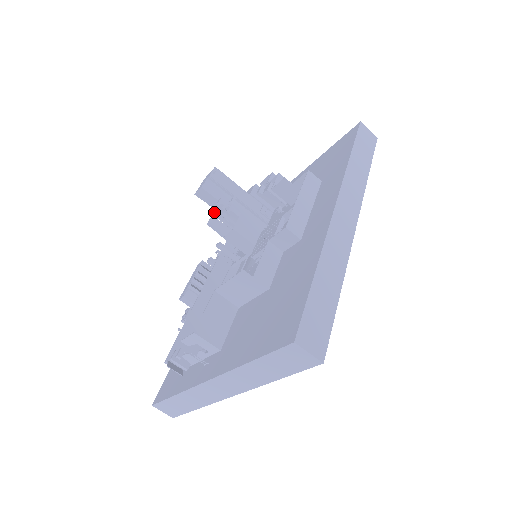
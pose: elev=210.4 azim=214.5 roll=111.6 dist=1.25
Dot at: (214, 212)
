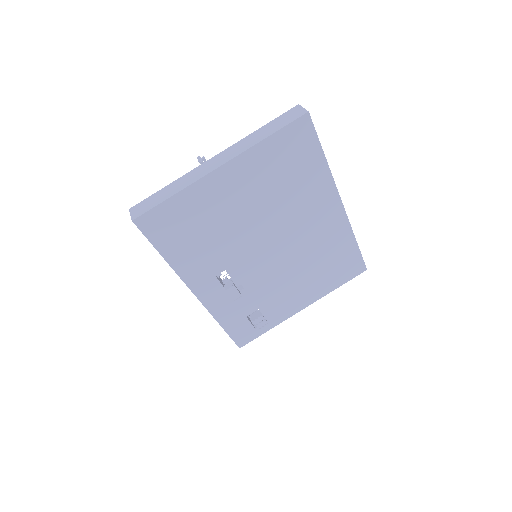
Dot at: occluded
